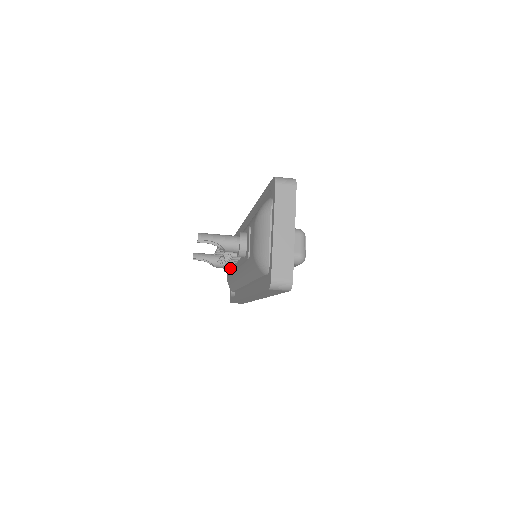
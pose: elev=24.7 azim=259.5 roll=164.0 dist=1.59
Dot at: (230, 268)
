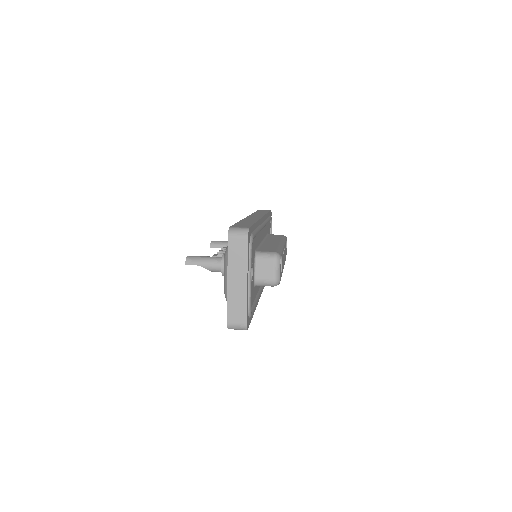
Dot at: occluded
